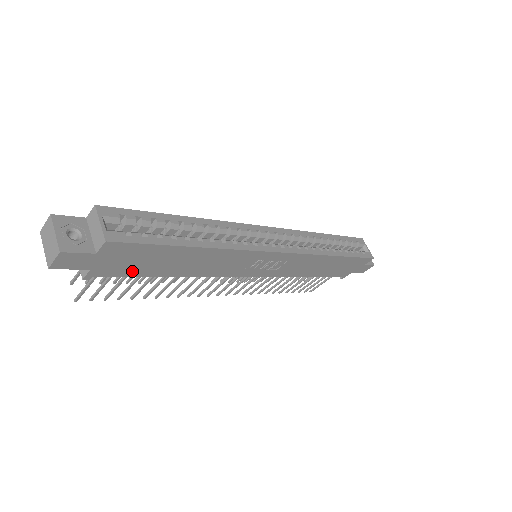
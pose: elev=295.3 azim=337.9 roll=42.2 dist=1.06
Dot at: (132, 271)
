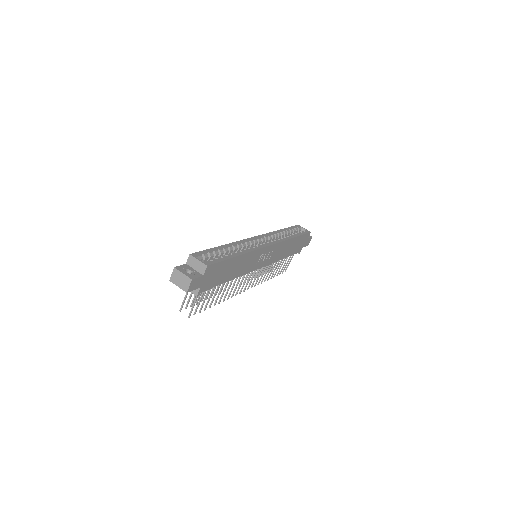
Dot at: (214, 283)
